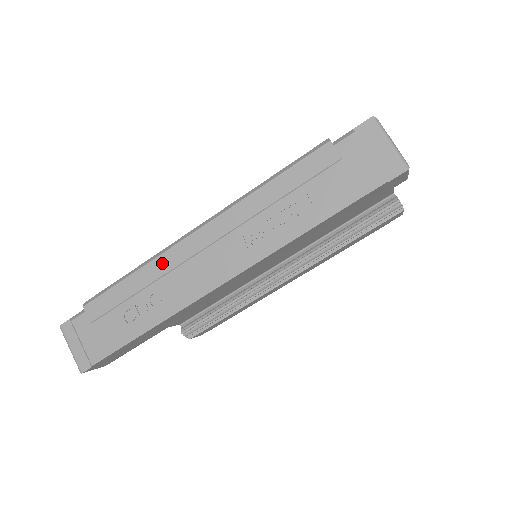
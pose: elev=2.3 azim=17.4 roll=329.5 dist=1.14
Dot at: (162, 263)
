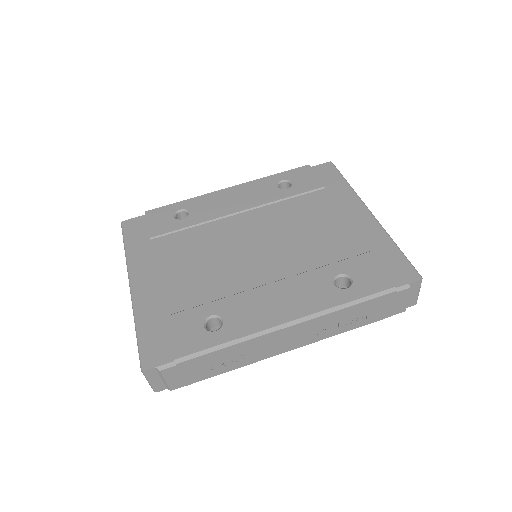
Dot at: (255, 342)
